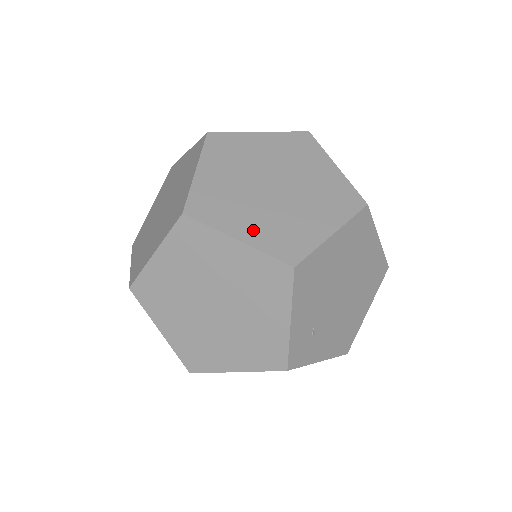
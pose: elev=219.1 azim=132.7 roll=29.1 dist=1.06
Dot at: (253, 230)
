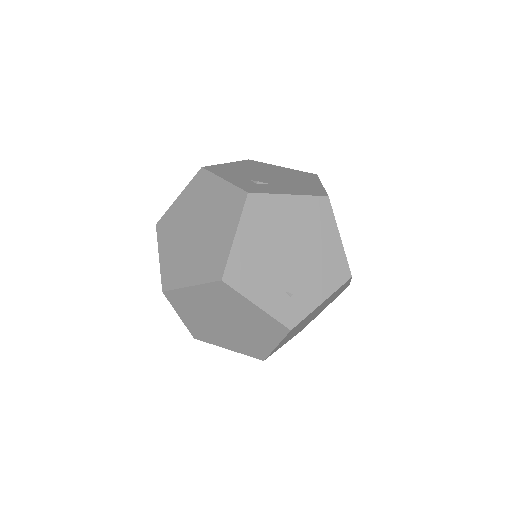
Dot at: (195, 273)
